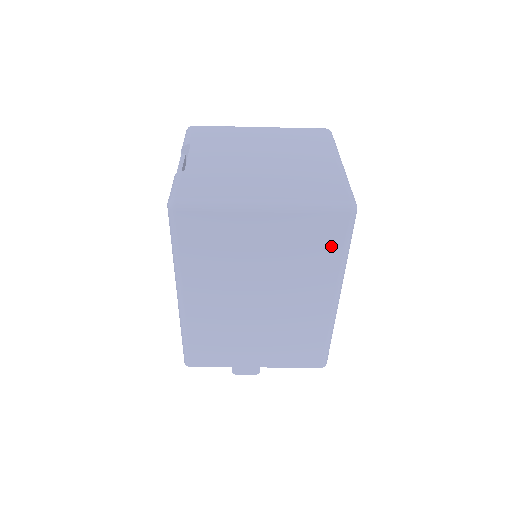
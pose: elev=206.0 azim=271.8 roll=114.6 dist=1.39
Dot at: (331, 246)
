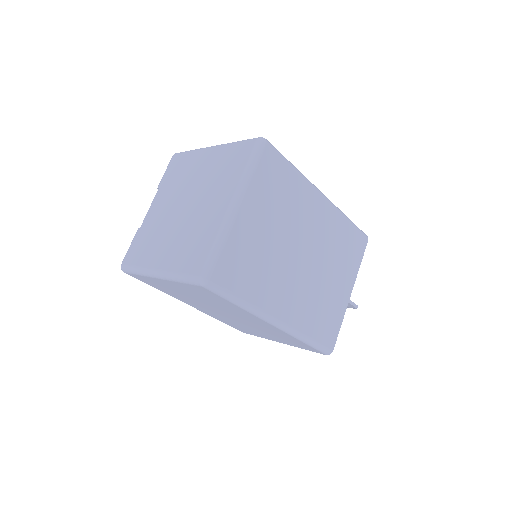
Dot at: (221, 299)
